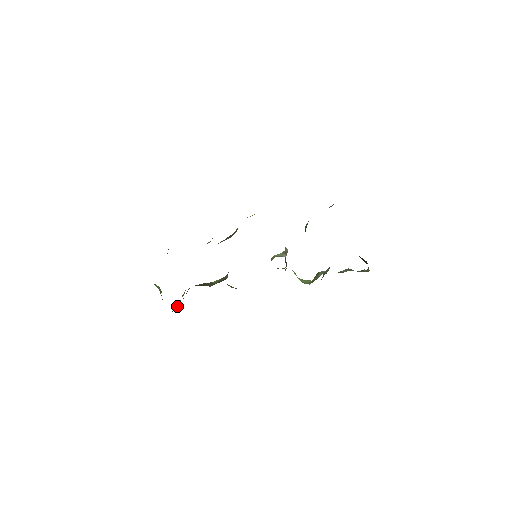
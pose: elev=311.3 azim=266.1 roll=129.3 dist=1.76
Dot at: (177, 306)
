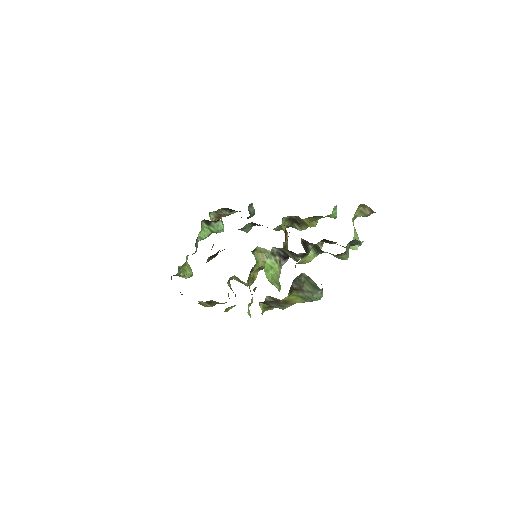
Dot at: occluded
